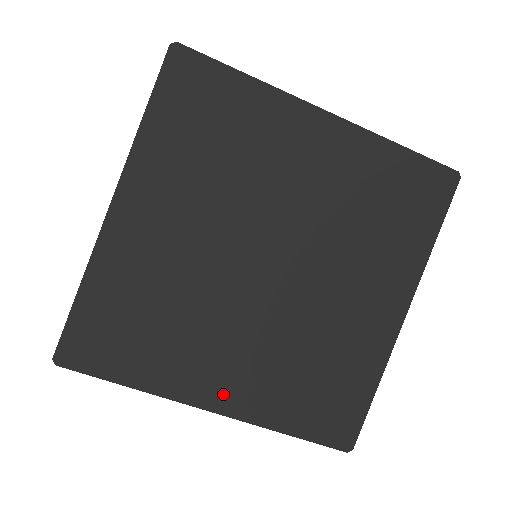
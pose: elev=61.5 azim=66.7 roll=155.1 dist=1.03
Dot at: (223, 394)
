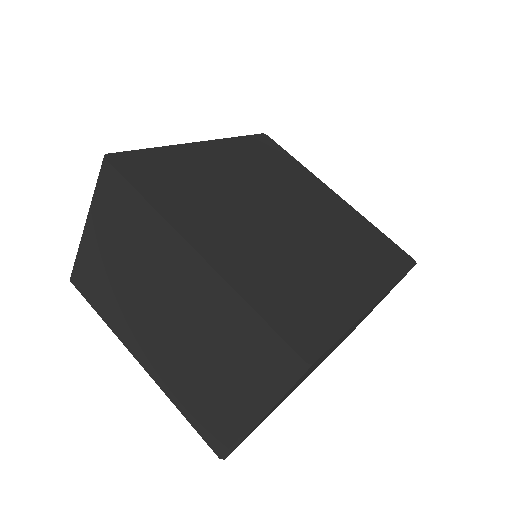
Dot at: (212, 248)
